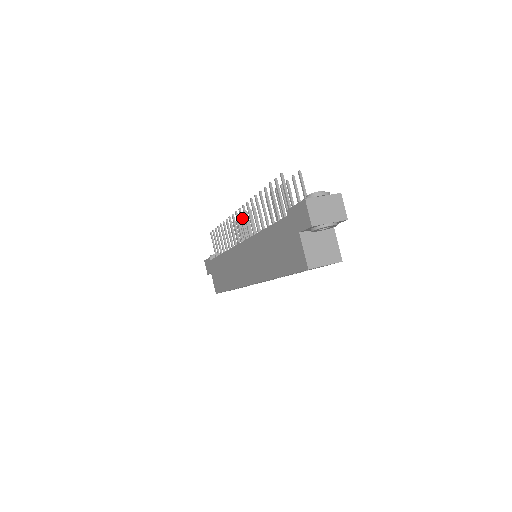
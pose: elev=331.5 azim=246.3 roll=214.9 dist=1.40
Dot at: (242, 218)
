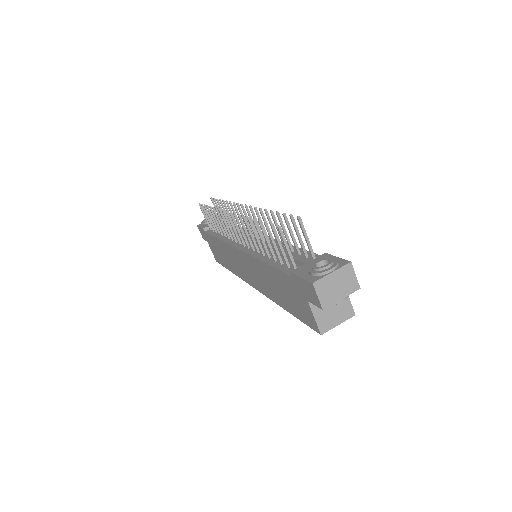
Dot at: (235, 223)
